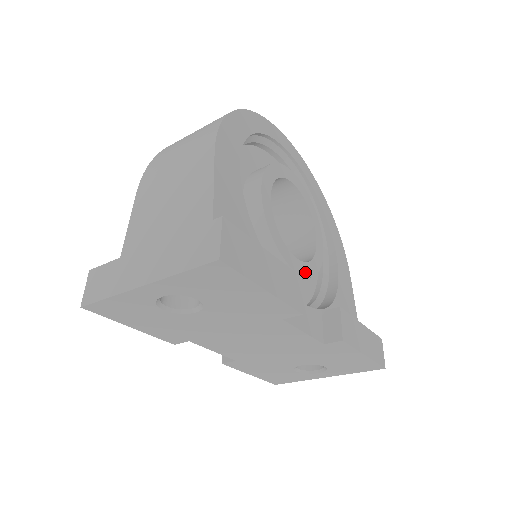
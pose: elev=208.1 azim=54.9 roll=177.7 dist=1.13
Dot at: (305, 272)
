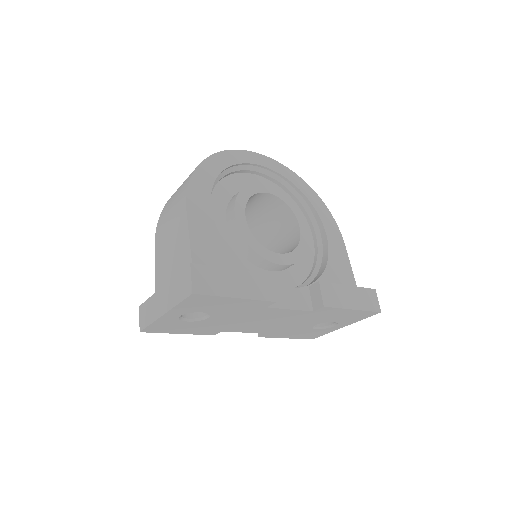
Dot at: (290, 261)
